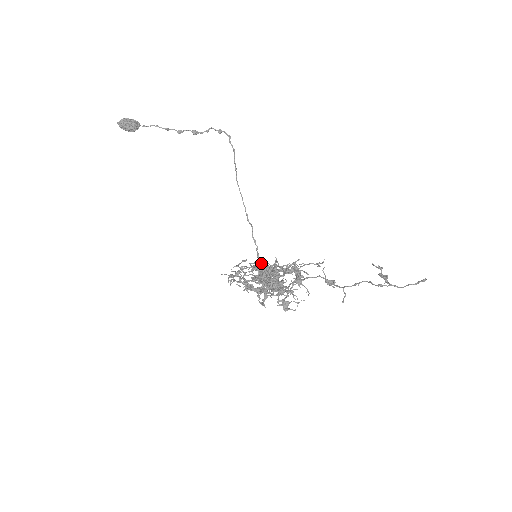
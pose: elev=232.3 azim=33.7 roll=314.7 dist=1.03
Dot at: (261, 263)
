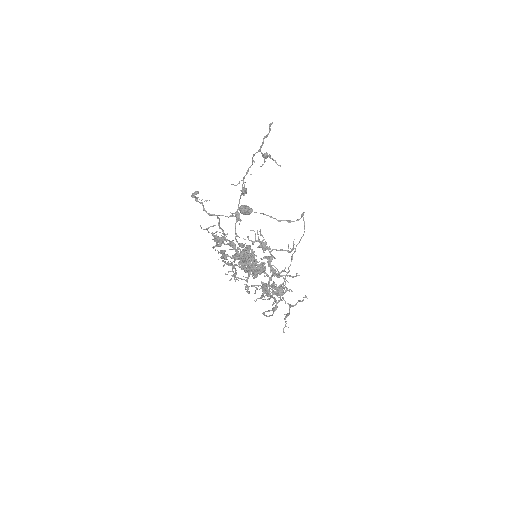
Dot at: (246, 245)
